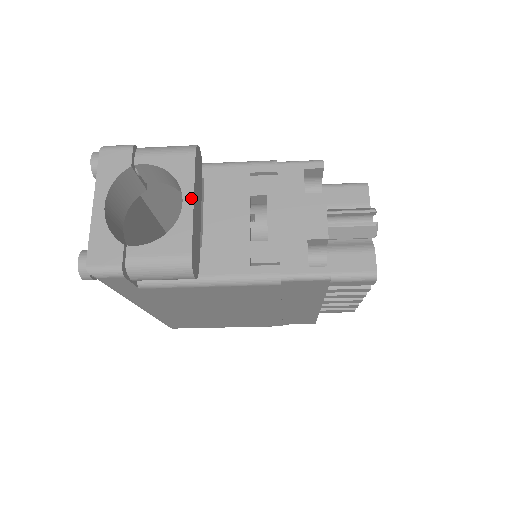
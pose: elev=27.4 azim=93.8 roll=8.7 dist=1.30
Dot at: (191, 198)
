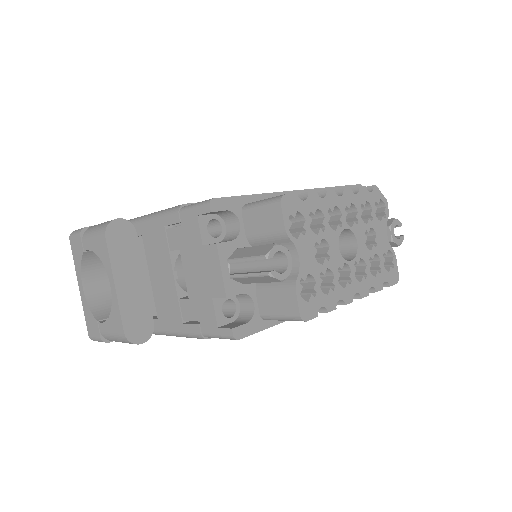
Dot at: (113, 282)
